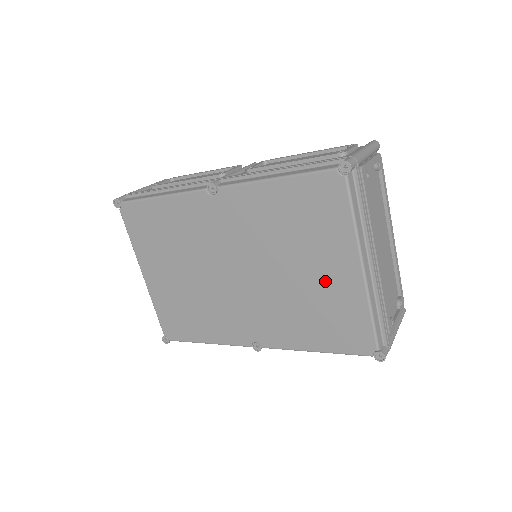
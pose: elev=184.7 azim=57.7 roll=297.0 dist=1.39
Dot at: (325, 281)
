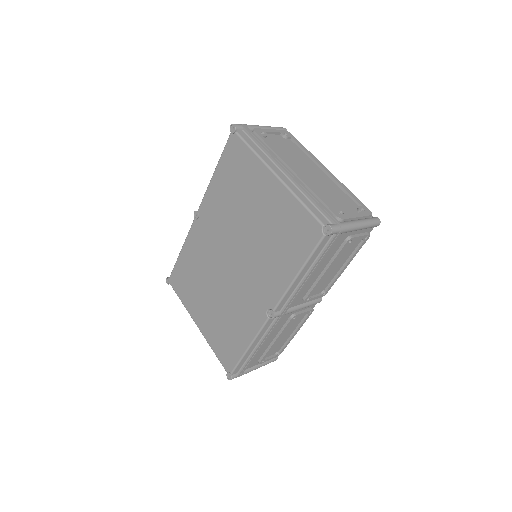
Dot at: (267, 208)
